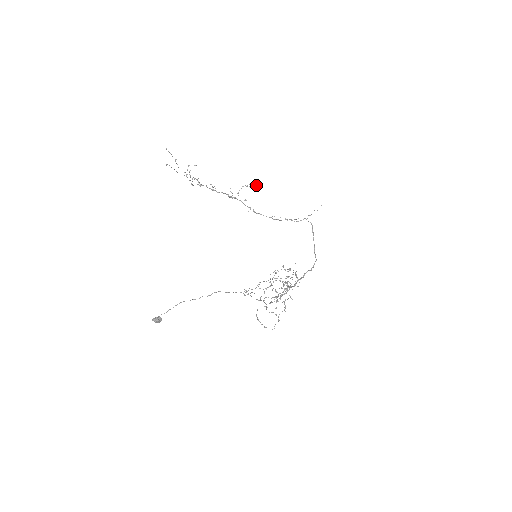
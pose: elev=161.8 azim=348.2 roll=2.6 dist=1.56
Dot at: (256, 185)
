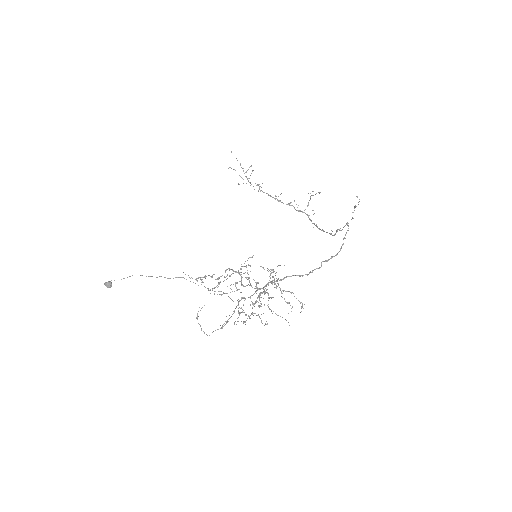
Dot at: (319, 192)
